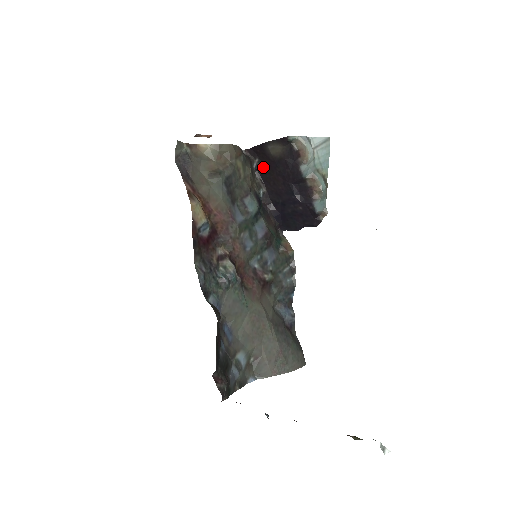
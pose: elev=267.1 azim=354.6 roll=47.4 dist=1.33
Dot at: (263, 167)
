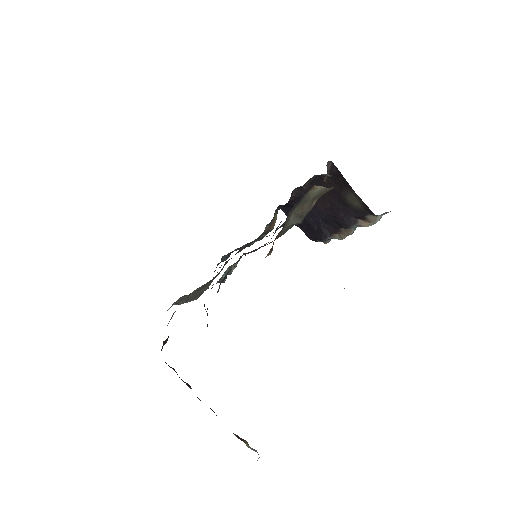
Dot at: (327, 182)
